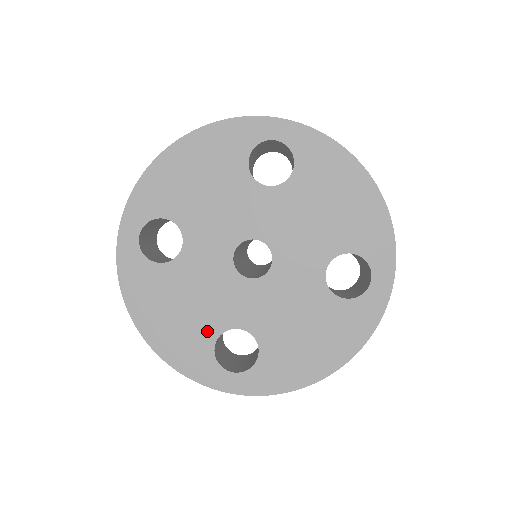
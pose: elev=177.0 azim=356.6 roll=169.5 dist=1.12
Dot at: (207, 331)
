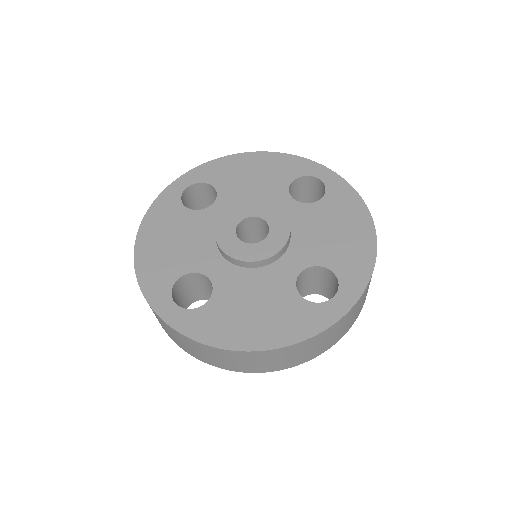
Dot at: (287, 297)
